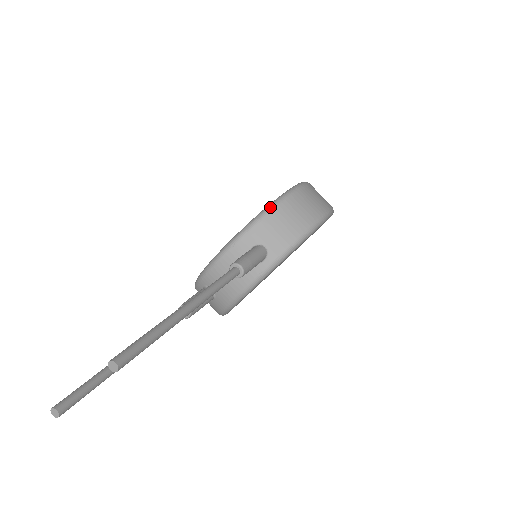
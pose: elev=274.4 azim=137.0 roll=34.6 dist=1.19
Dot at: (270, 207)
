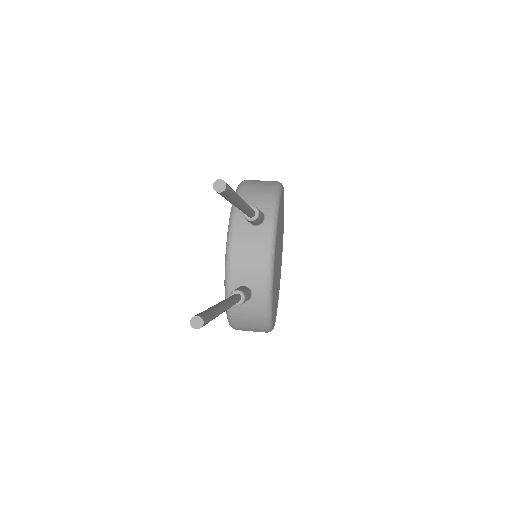
Dot at: (237, 191)
